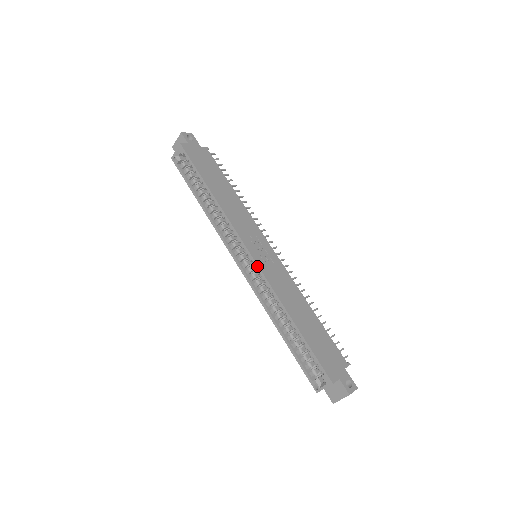
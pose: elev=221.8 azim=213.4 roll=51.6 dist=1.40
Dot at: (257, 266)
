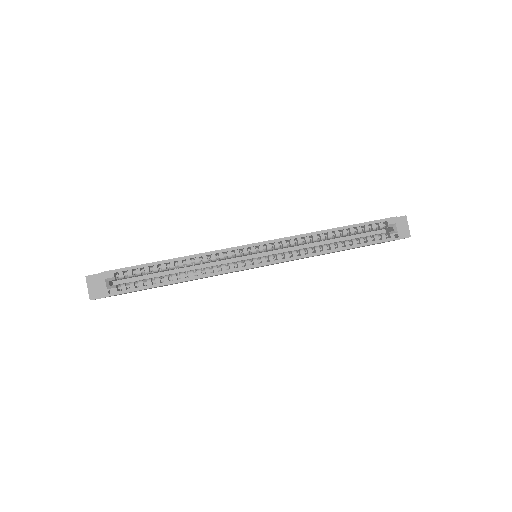
Dot at: (272, 241)
